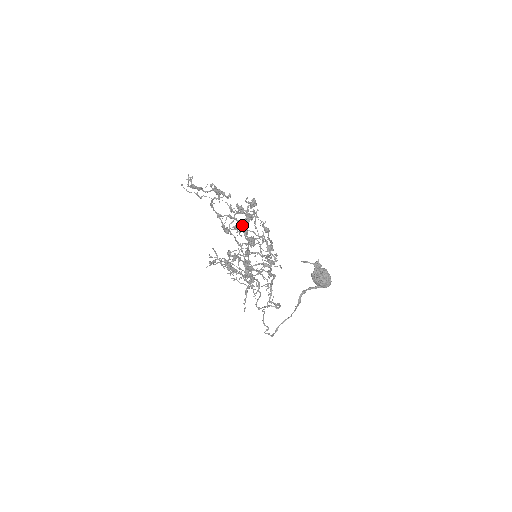
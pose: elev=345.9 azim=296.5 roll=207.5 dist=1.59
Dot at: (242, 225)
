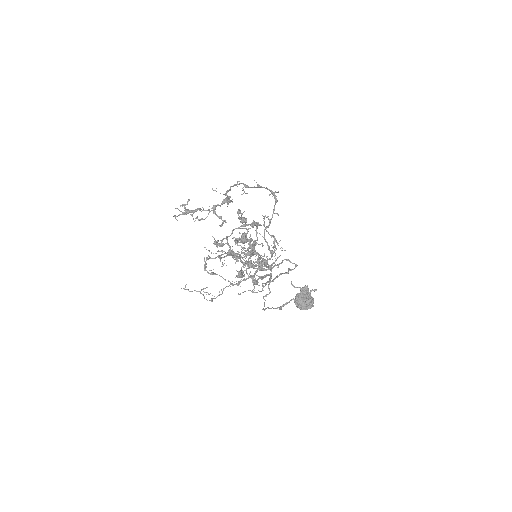
Dot at: occluded
